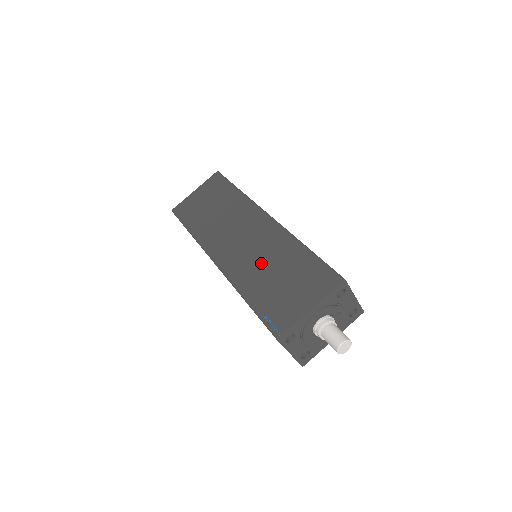
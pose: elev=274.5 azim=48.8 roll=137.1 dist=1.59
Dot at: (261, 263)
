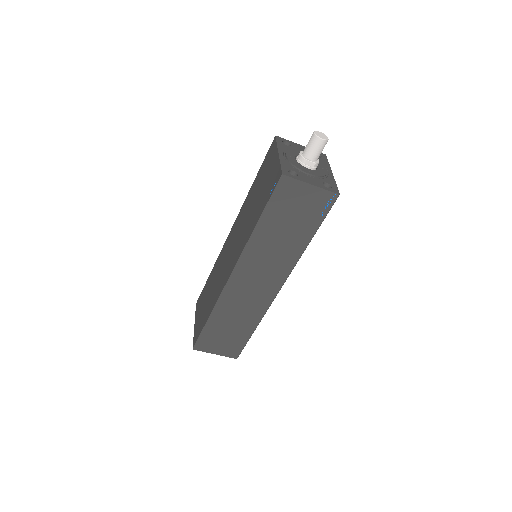
Dot at: (246, 221)
